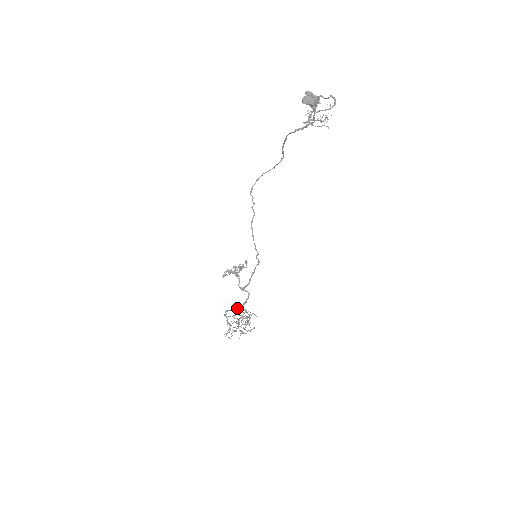
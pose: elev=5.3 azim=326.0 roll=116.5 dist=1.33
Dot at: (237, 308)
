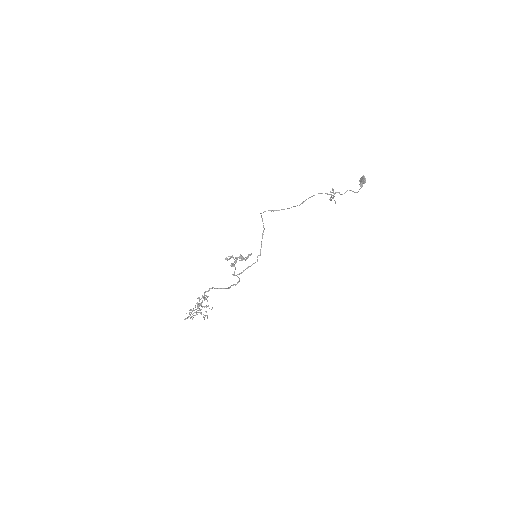
Dot at: (225, 288)
